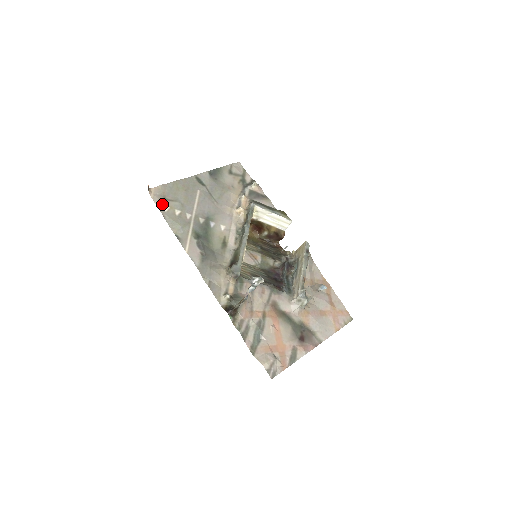
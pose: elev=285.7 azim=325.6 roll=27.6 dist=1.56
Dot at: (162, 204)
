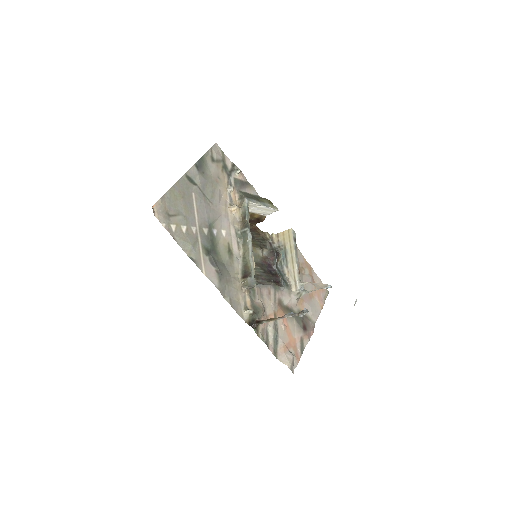
Dot at: (168, 223)
